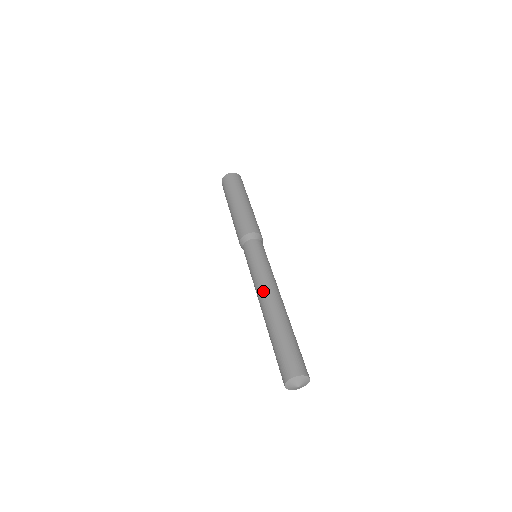
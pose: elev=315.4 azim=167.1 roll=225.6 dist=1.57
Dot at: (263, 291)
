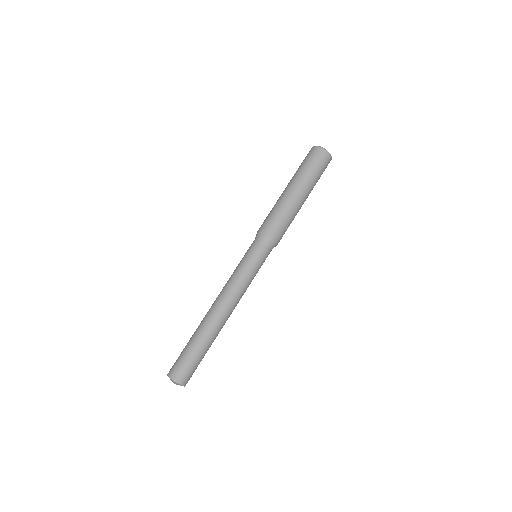
Dot at: (218, 295)
